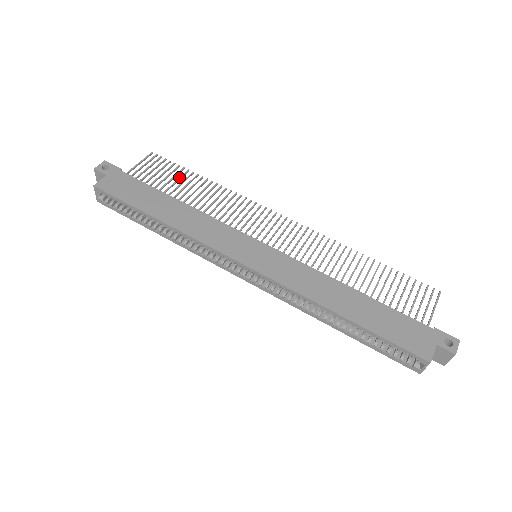
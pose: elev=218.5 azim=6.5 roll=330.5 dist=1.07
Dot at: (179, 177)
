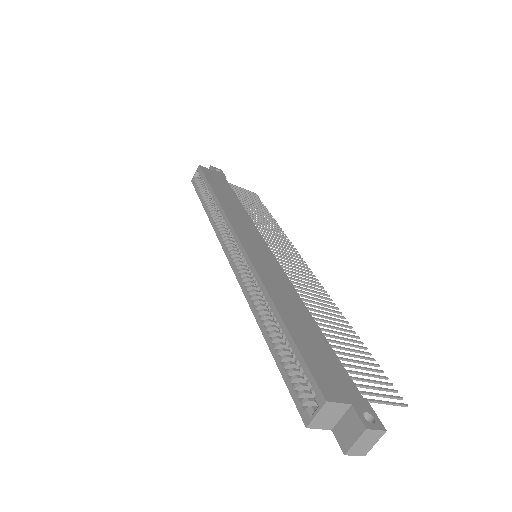
Dot at: (258, 206)
